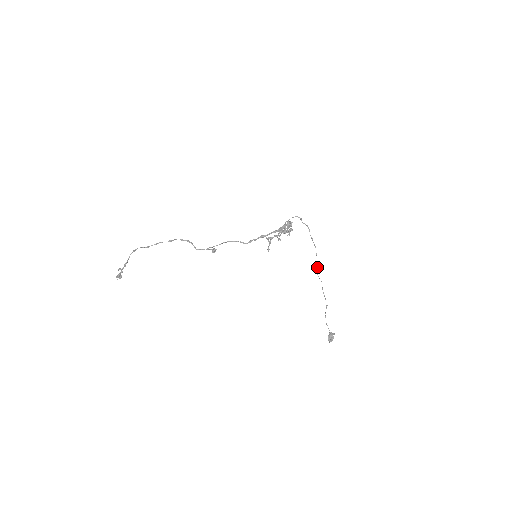
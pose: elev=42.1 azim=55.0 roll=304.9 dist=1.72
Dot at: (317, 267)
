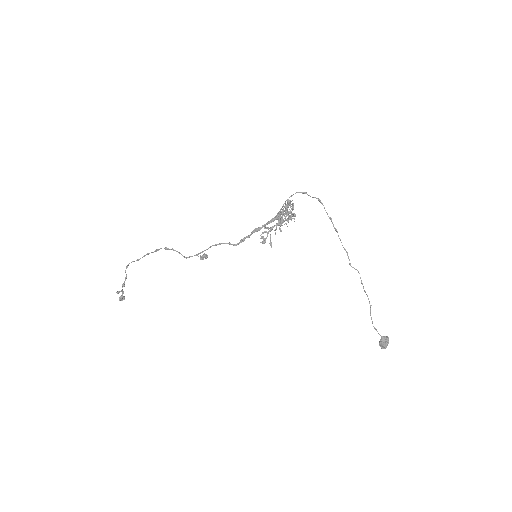
Dot at: occluded
